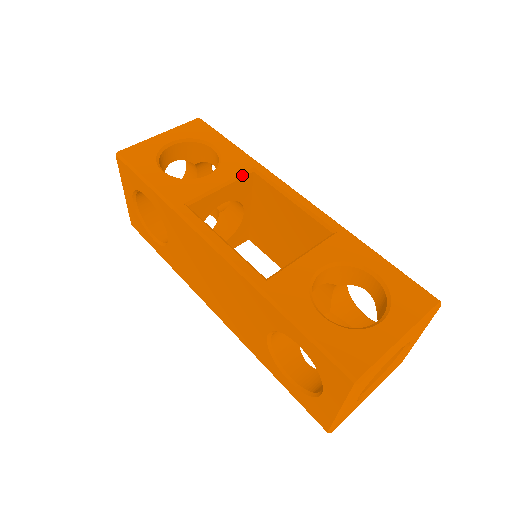
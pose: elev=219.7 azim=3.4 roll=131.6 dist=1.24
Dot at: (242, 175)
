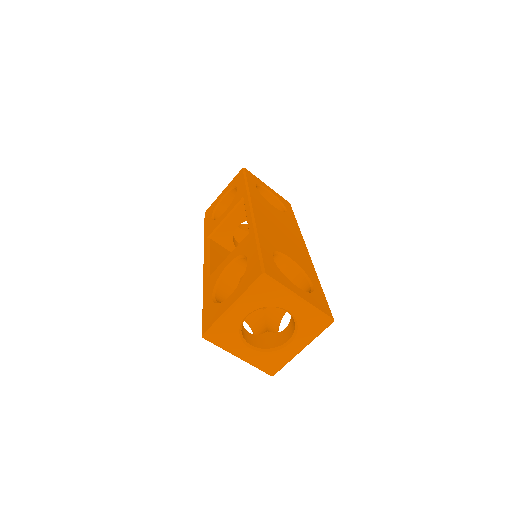
Dot at: (237, 205)
